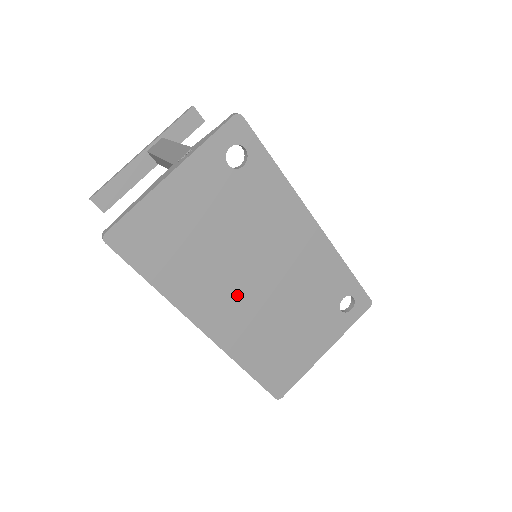
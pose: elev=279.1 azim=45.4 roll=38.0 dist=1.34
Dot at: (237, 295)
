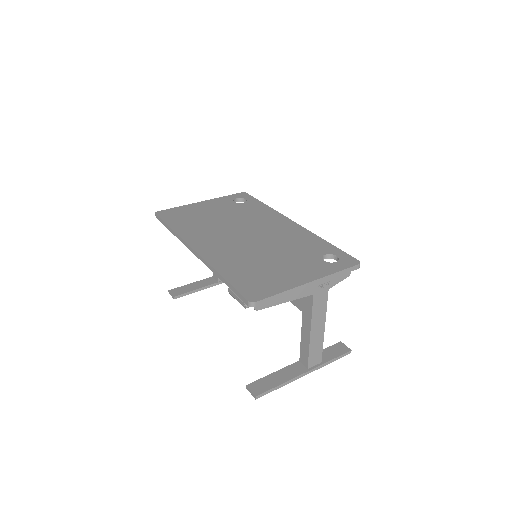
Dot at: (226, 239)
